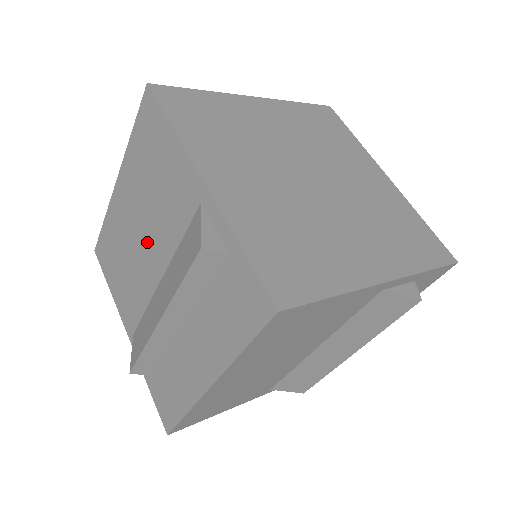
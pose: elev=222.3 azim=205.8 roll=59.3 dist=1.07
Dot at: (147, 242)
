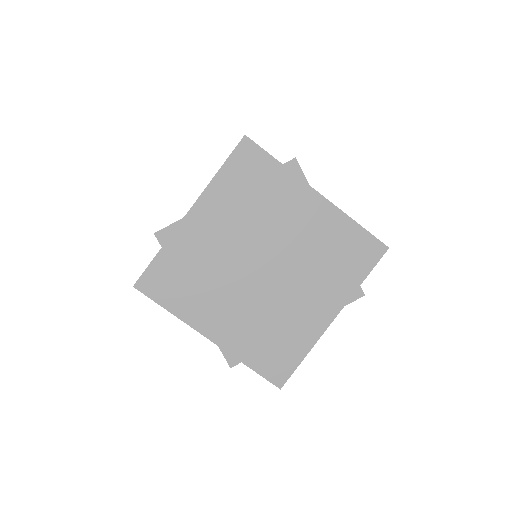
Dot at: occluded
